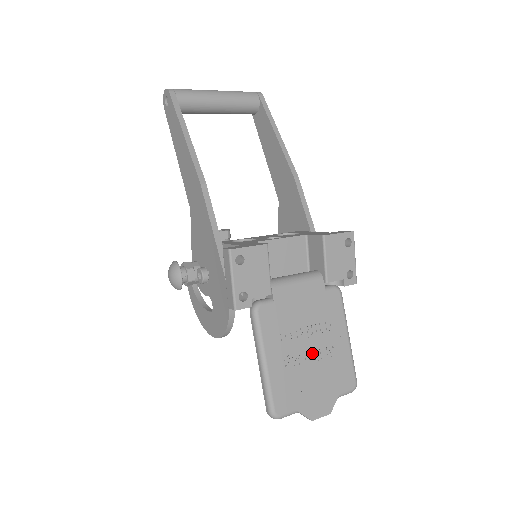
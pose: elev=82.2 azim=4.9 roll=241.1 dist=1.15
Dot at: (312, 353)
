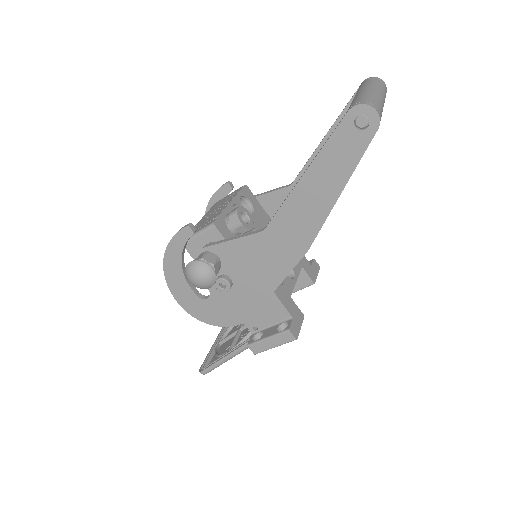
Dot at: occluded
